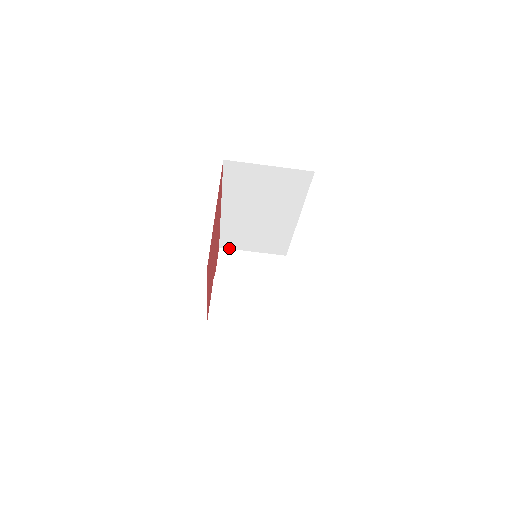
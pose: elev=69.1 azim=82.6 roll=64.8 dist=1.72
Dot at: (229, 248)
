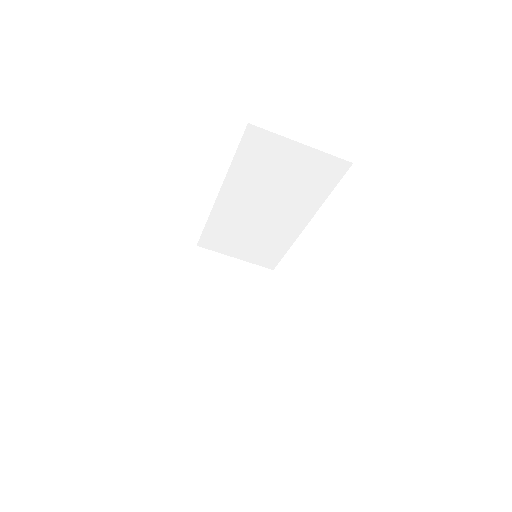
Dot at: (208, 248)
